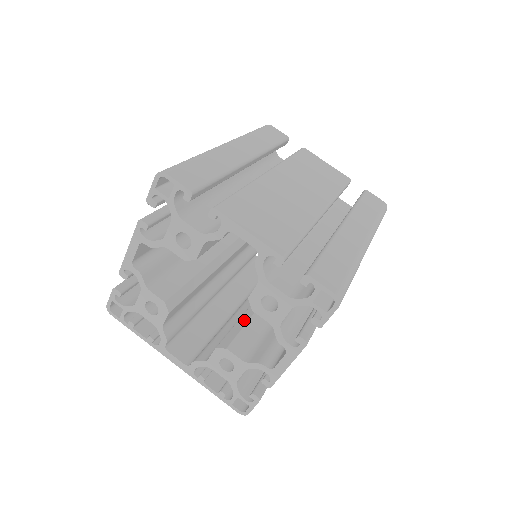
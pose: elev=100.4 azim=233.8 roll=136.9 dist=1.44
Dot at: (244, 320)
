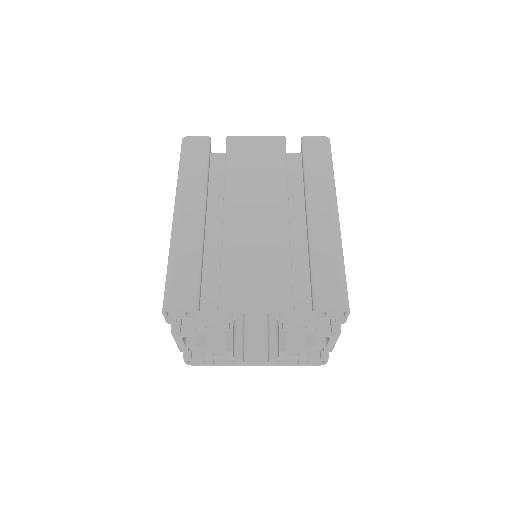
Dot at: occluded
